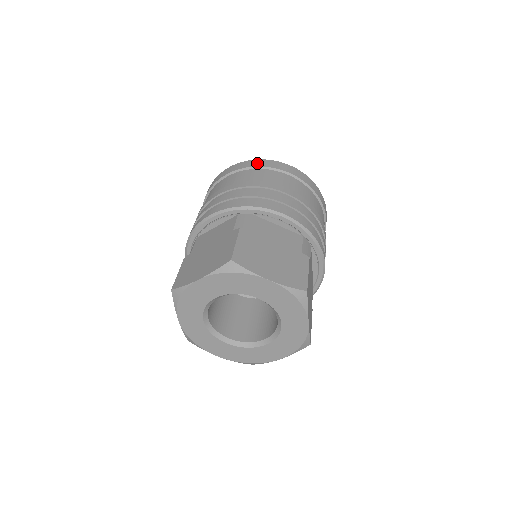
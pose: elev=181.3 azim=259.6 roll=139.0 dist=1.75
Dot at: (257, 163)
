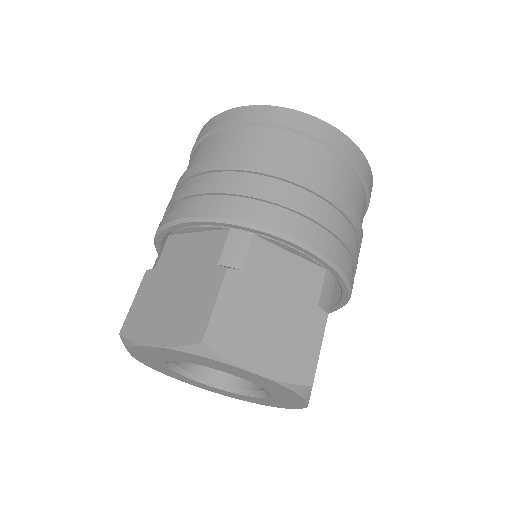
Dot at: (278, 116)
